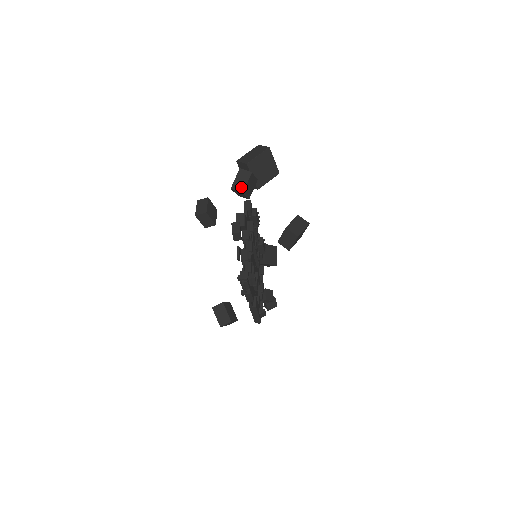
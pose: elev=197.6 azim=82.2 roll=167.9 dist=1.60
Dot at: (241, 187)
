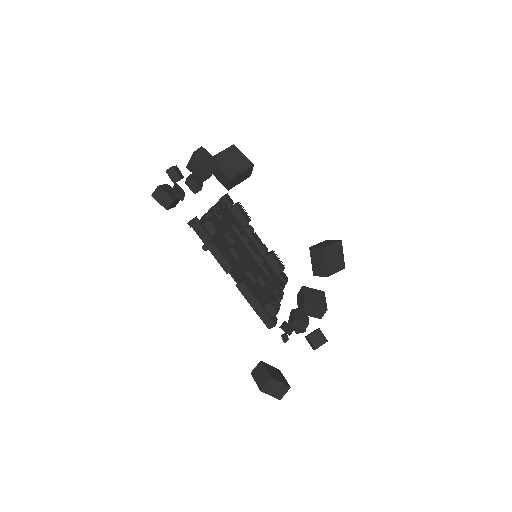
Dot at: (193, 160)
